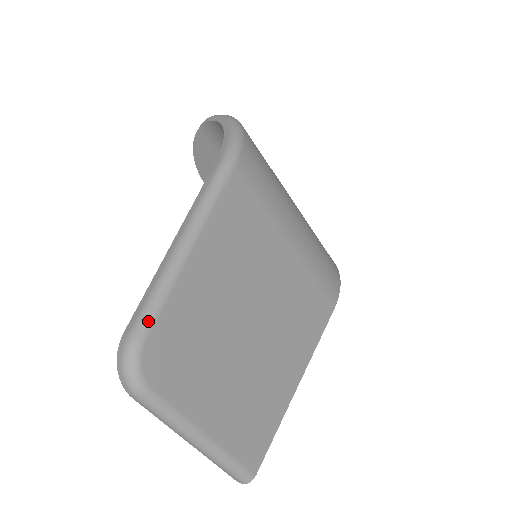
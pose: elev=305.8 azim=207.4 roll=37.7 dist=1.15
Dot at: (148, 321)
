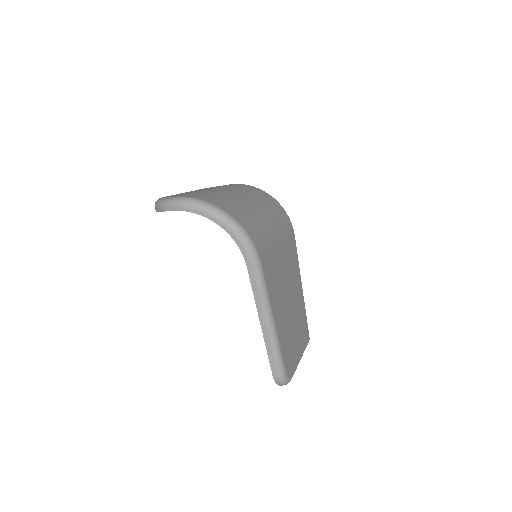
Dot at: (282, 365)
